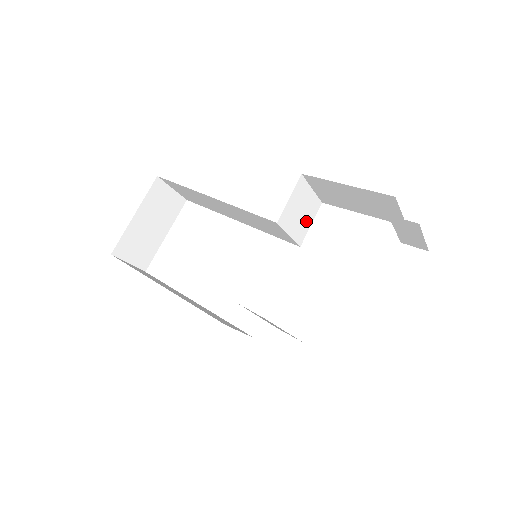
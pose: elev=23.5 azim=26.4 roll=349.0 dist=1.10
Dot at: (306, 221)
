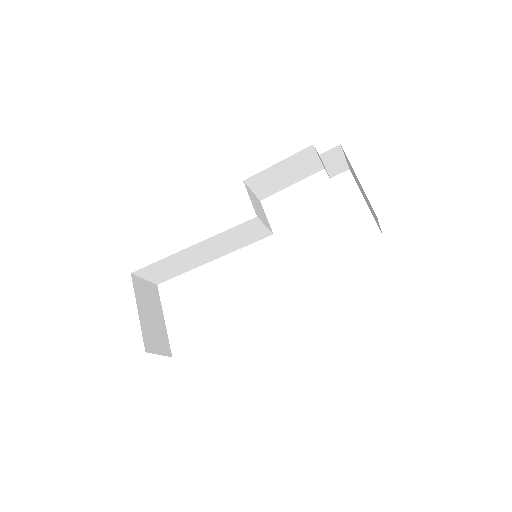
Dot at: (264, 215)
